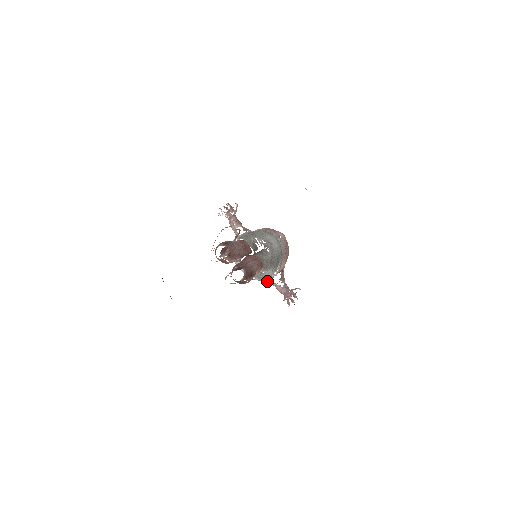
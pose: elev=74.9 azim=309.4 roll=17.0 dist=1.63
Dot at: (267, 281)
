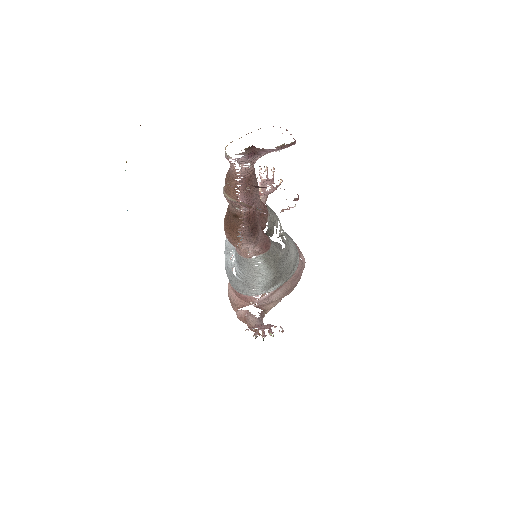
Dot at: occluded
